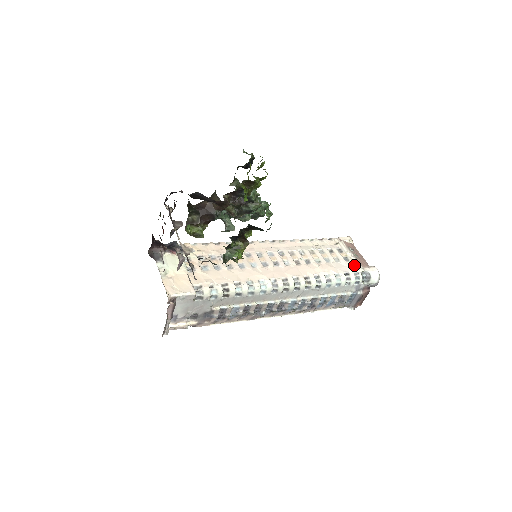
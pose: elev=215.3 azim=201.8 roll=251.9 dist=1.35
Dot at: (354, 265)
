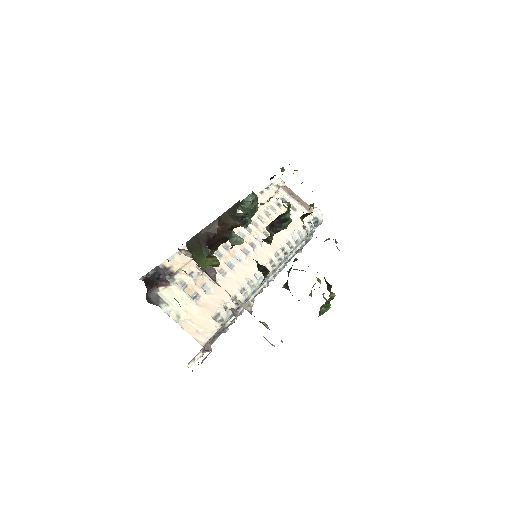
Dot at: occluded
